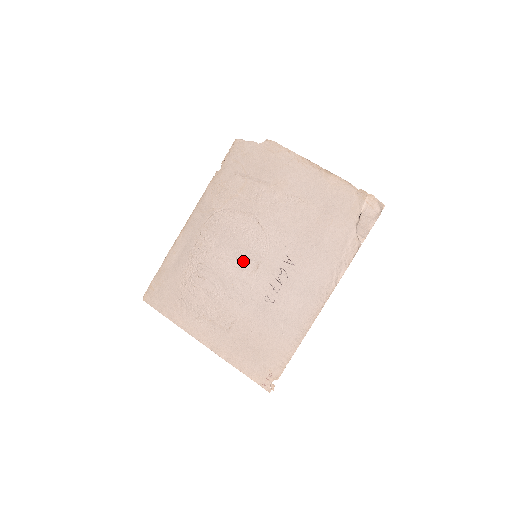
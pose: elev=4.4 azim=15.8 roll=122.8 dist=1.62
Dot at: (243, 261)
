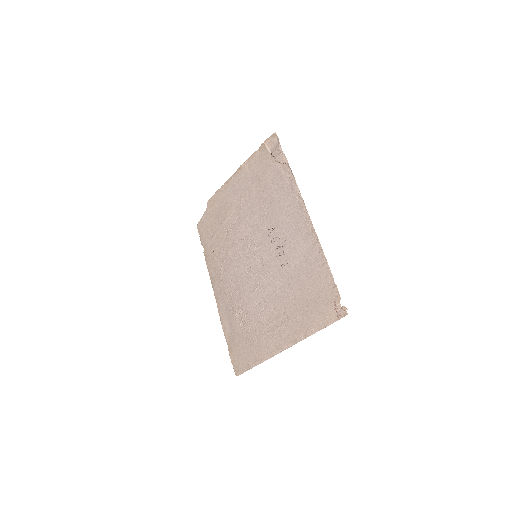
Dot at: (254, 269)
